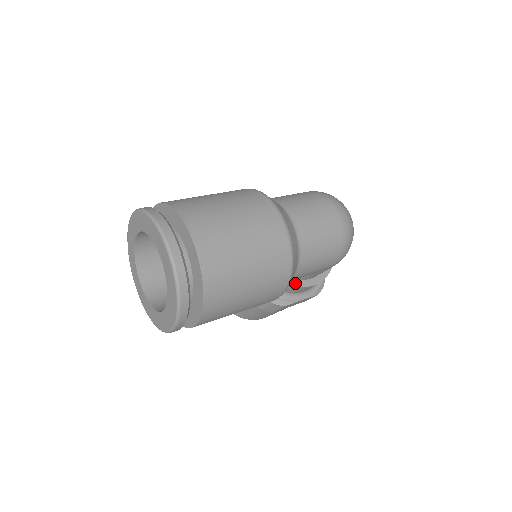
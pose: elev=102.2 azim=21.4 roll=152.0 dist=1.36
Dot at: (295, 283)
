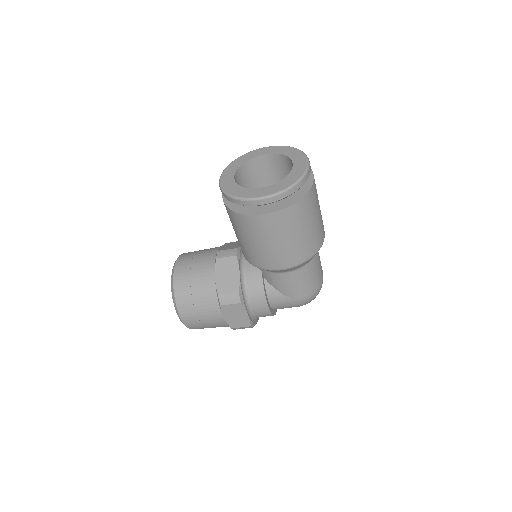
Dot at: (265, 292)
